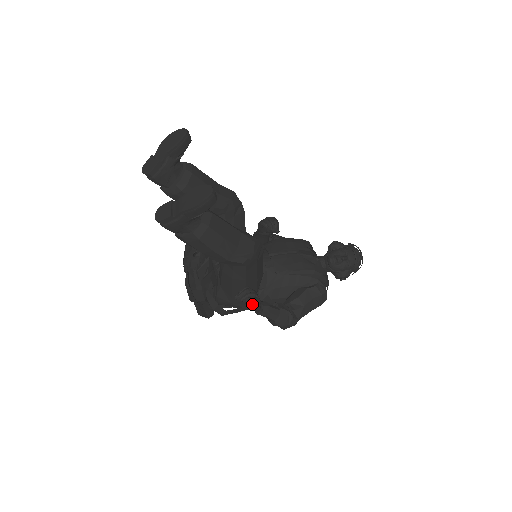
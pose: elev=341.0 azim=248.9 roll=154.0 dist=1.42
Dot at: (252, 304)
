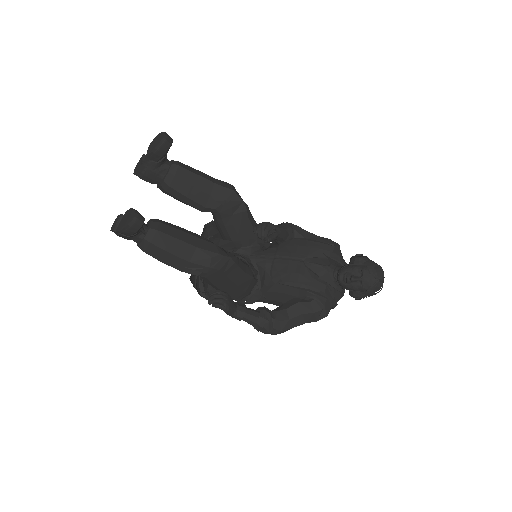
Dot at: occluded
